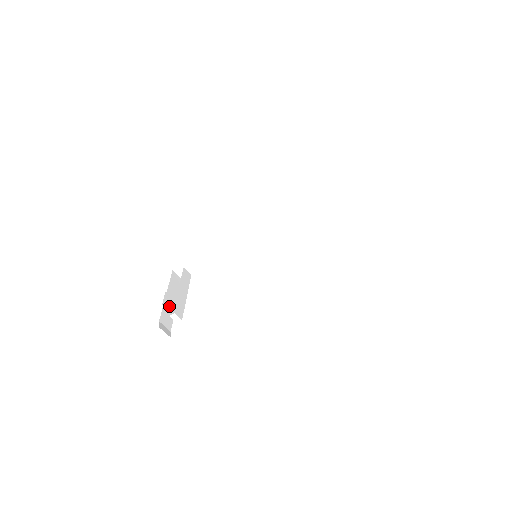
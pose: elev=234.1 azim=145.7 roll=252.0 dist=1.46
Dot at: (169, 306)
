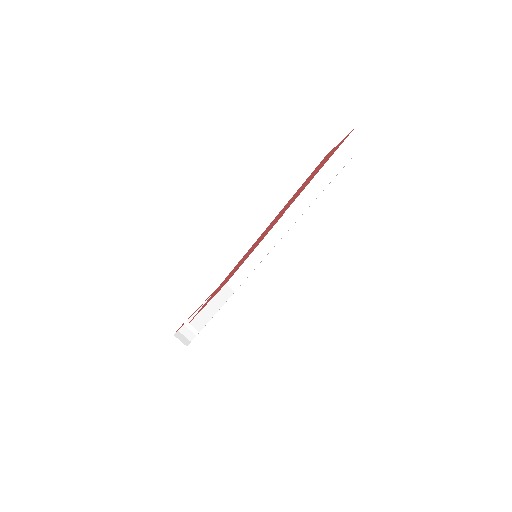
Dot at: occluded
